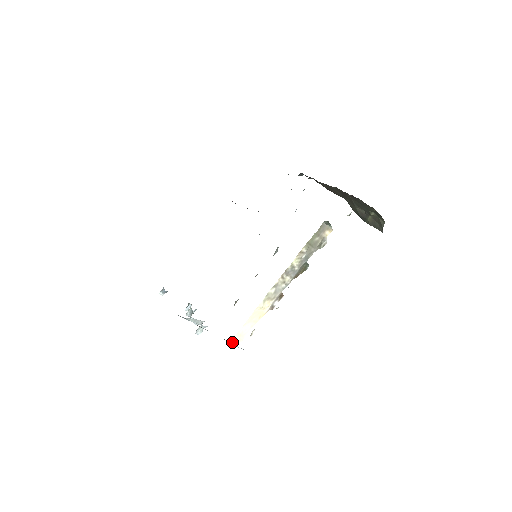
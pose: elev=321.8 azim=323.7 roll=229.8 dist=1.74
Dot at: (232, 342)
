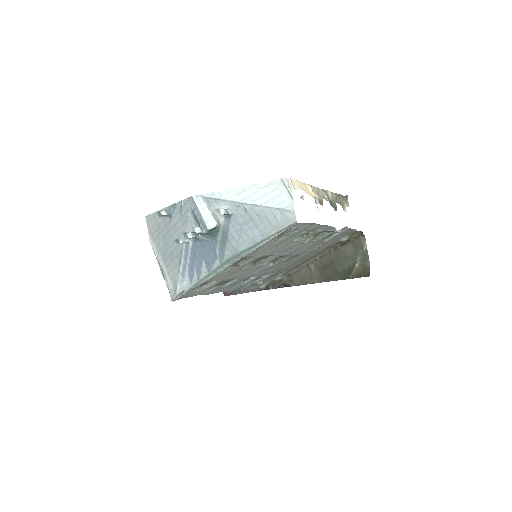
Dot at: (289, 179)
